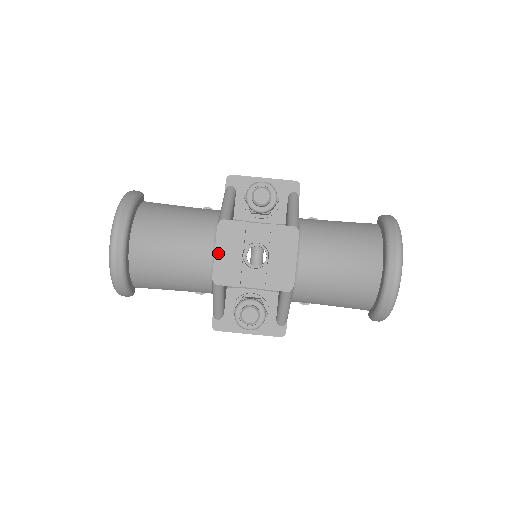
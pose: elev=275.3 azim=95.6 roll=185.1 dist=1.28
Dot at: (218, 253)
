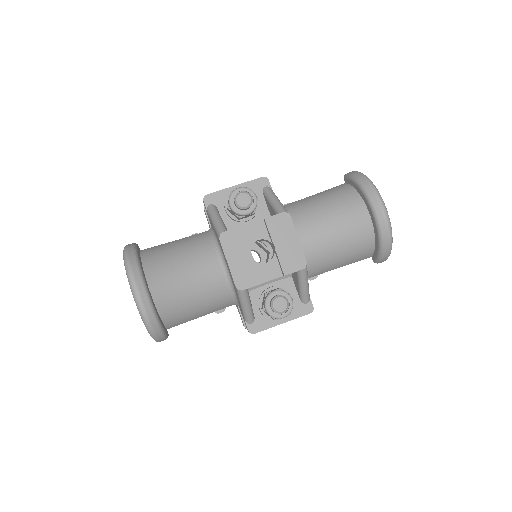
Dot at: (231, 263)
